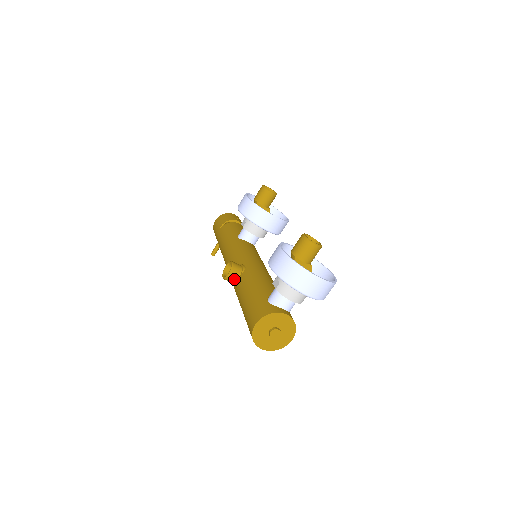
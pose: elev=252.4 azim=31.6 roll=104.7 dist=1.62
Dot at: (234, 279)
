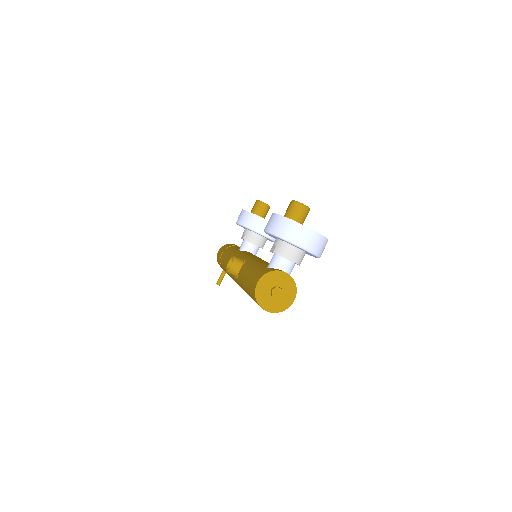
Dot at: (236, 270)
